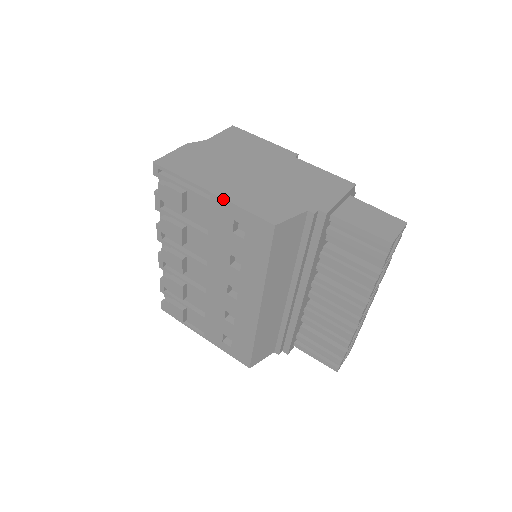
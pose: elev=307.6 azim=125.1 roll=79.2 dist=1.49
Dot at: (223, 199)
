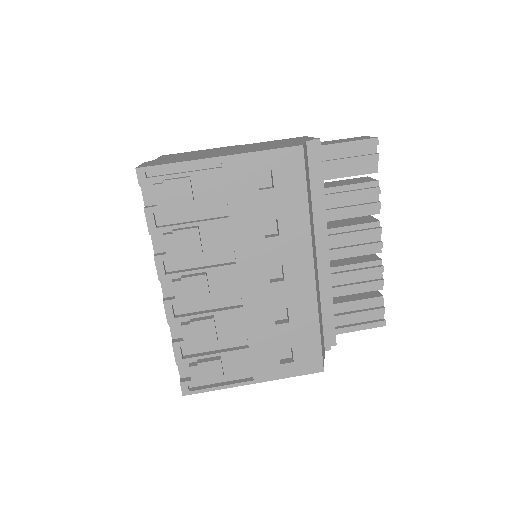
Dot at: (238, 155)
